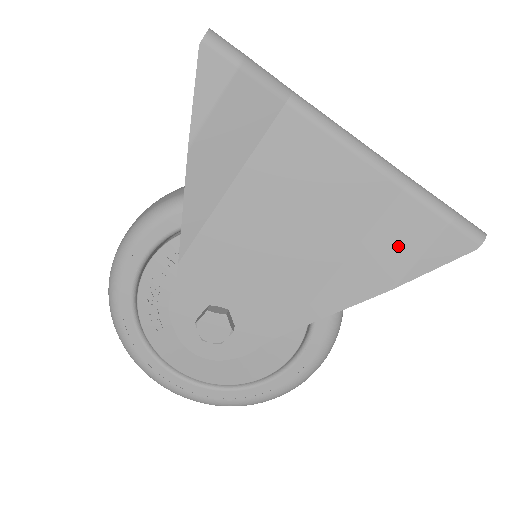
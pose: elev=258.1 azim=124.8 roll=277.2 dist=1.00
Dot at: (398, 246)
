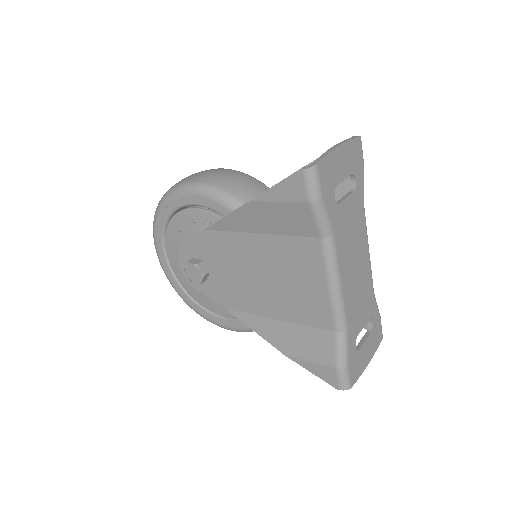
Dot at: (306, 346)
